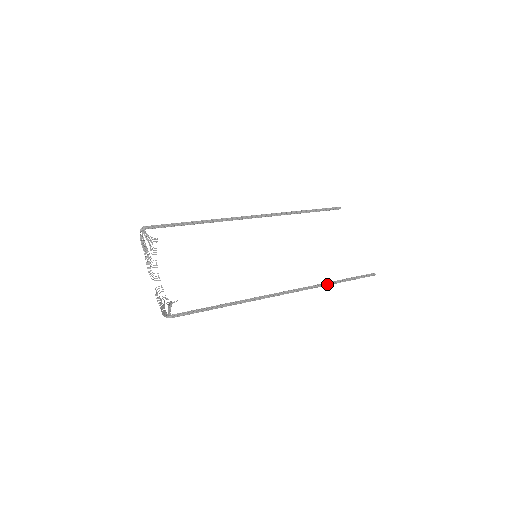
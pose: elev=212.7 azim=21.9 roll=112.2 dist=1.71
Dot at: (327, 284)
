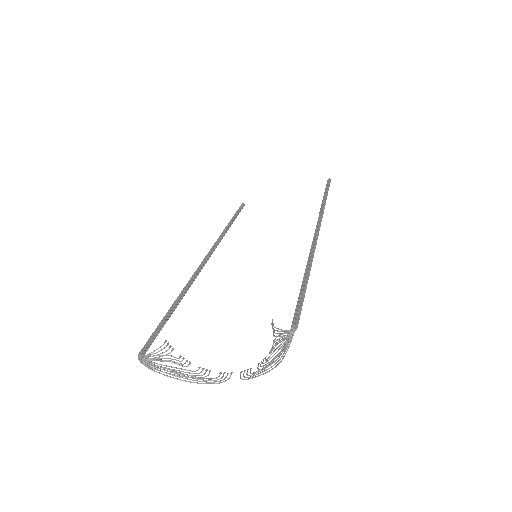
Dot at: (323, 204)
